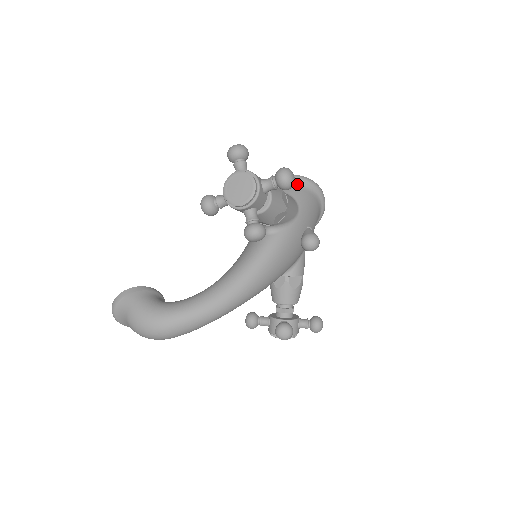
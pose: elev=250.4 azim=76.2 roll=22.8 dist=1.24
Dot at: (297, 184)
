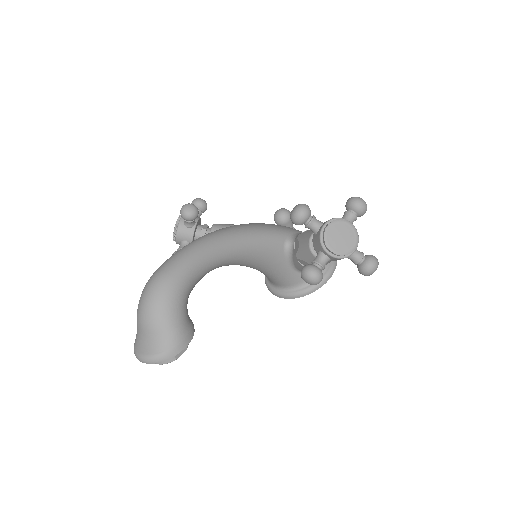
Dot at: occluded
